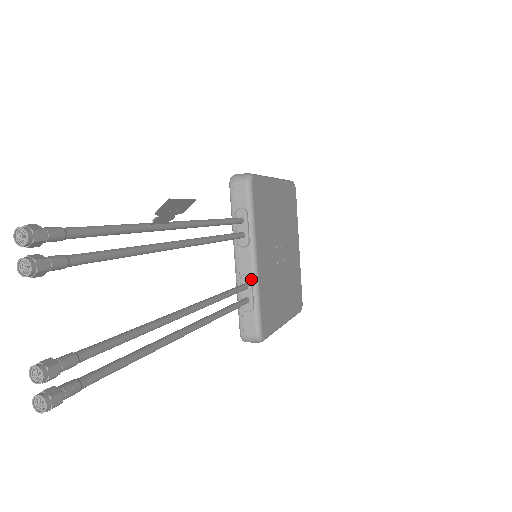
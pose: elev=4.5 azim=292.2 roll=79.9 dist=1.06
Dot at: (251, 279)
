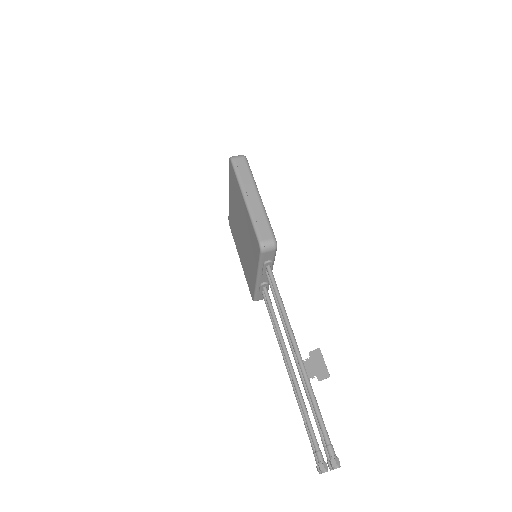
Dot at: (268, 284)
